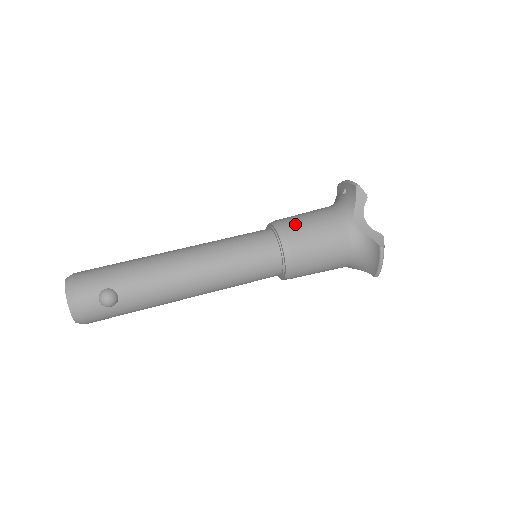
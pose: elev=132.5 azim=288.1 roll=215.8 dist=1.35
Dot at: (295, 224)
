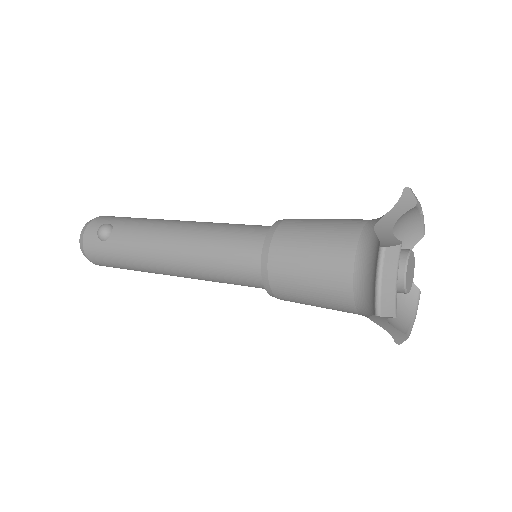
Dot at: (304, 219)
